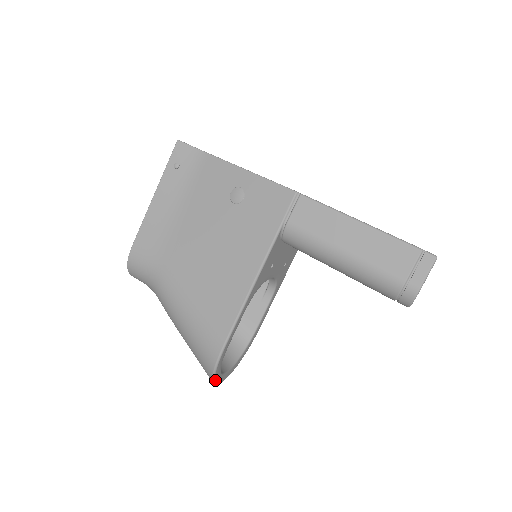
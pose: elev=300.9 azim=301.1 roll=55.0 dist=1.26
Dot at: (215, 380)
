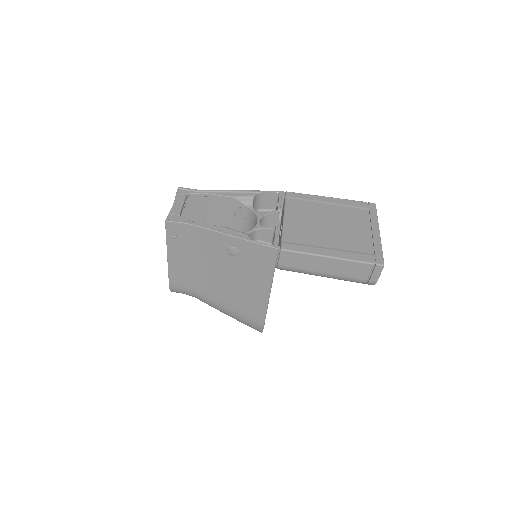
Dot at: occluded
